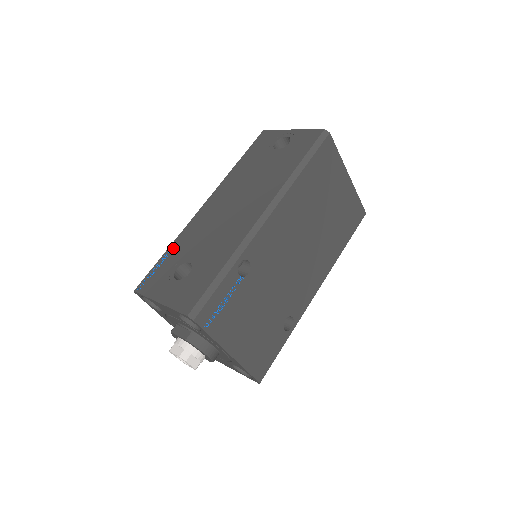
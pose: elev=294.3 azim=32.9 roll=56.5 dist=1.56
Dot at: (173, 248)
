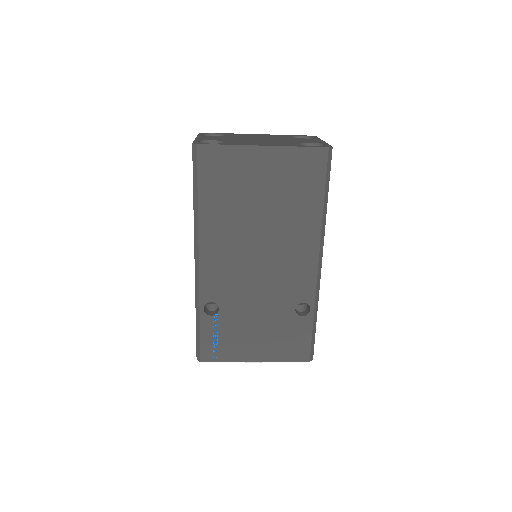
Dot at: occluded
